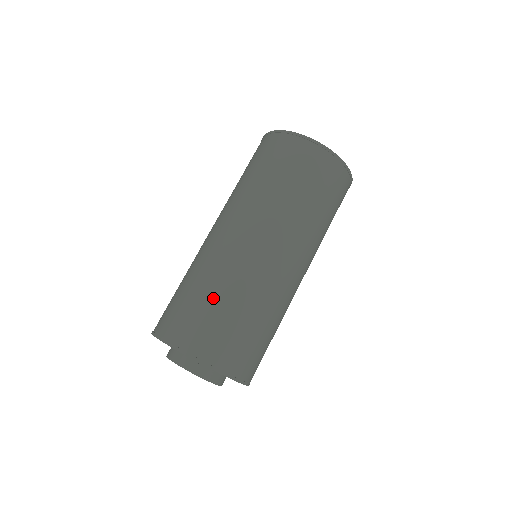
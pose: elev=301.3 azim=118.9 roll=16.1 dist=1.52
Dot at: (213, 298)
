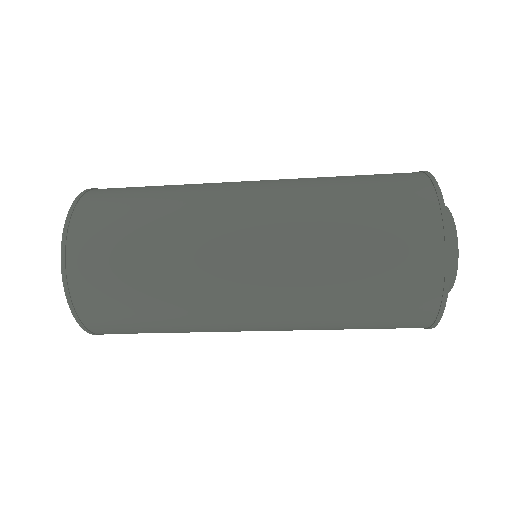
Dot at: (147, 275)
